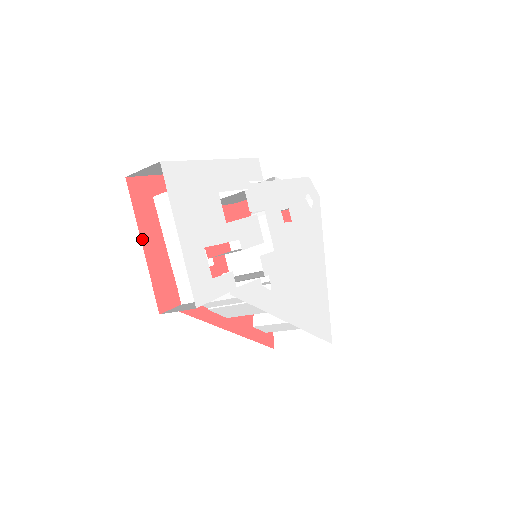
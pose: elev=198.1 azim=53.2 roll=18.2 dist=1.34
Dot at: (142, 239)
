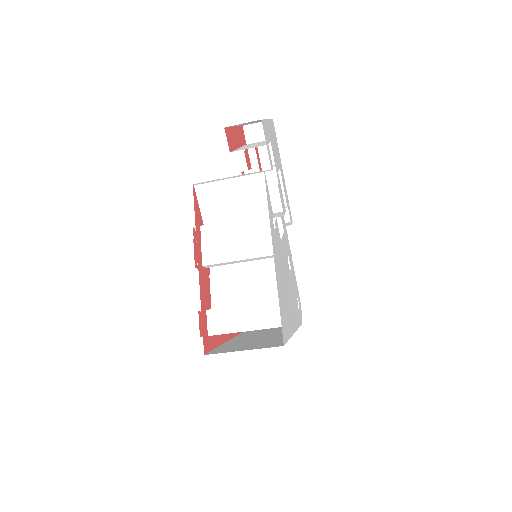
Dot at: (235, 128)
